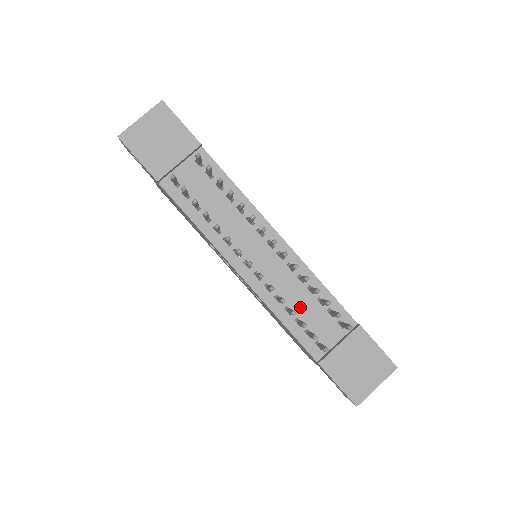
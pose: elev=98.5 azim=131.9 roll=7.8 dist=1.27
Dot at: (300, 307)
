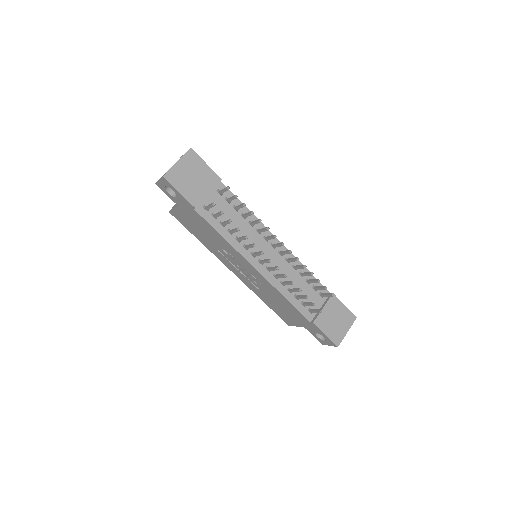
Dot at: (296, 287)
